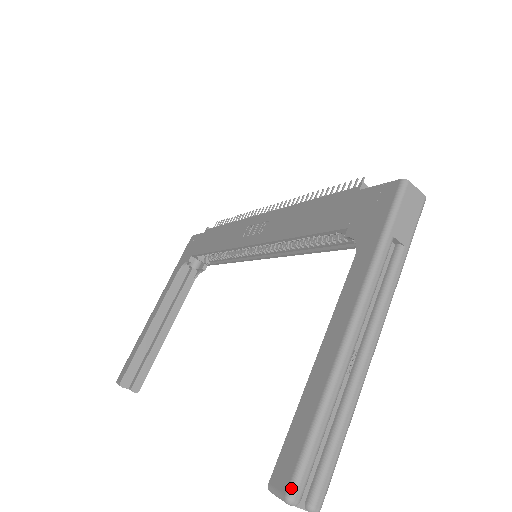
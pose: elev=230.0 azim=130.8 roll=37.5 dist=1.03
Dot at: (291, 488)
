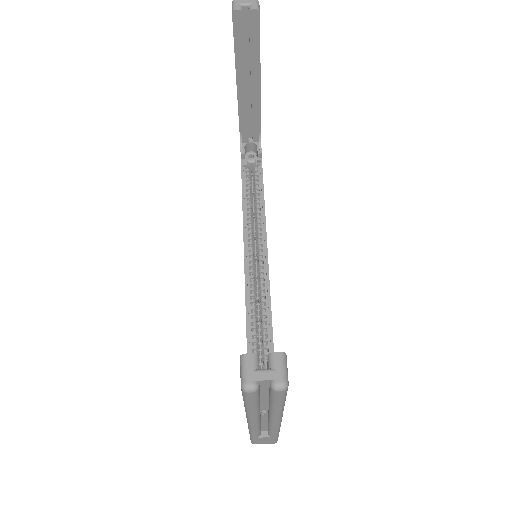
Dot at: occluded
